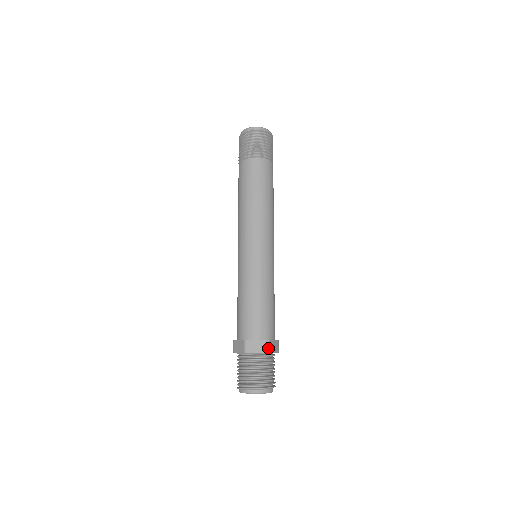
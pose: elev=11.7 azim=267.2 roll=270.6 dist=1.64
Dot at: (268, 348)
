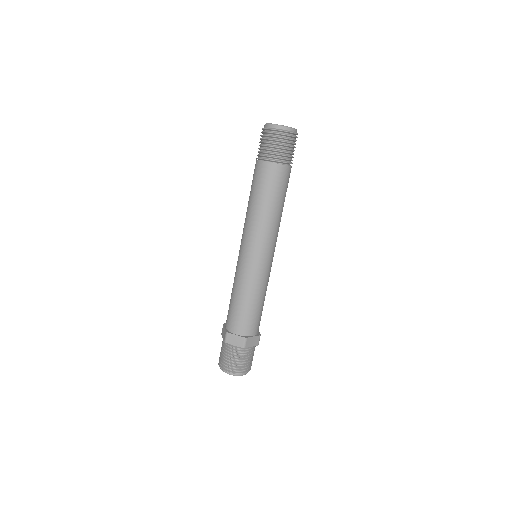
Dot at: occluded
